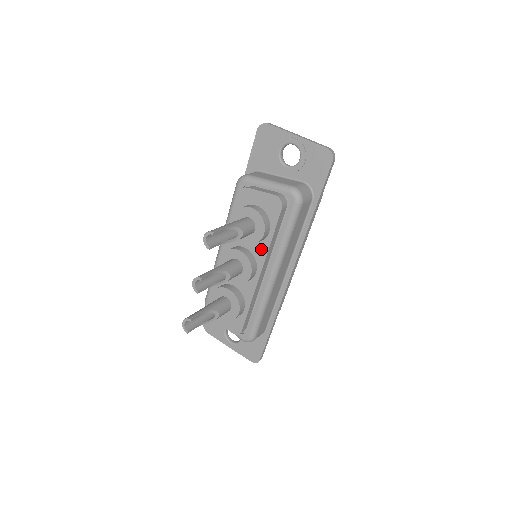
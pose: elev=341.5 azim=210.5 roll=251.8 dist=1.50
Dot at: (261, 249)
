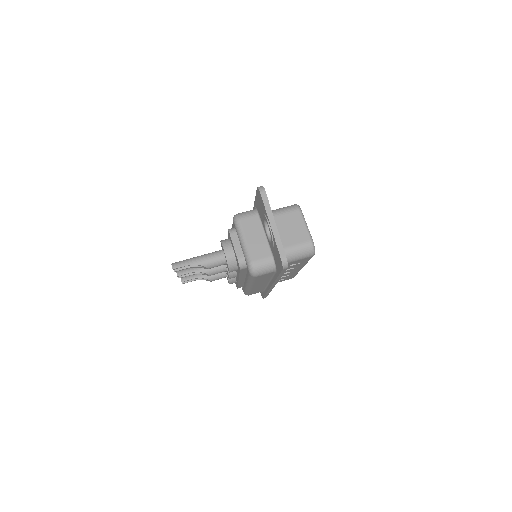
Dot at: (237, 271)
